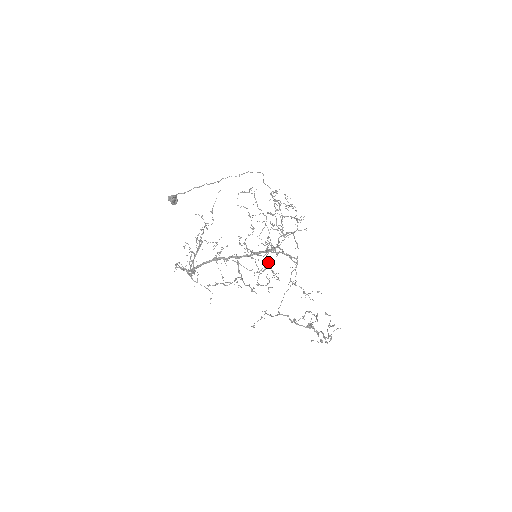
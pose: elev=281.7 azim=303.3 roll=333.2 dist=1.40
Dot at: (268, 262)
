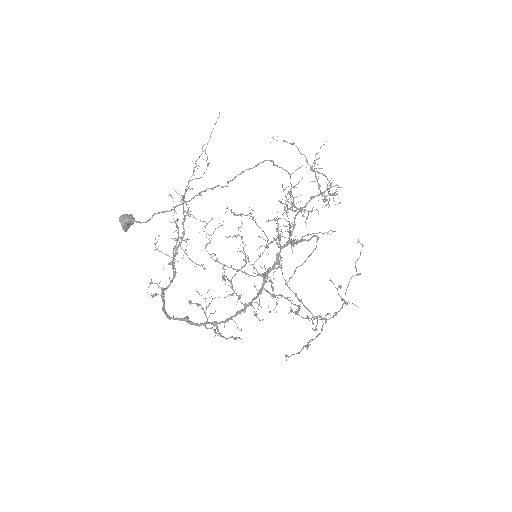
Dot at: occluded
